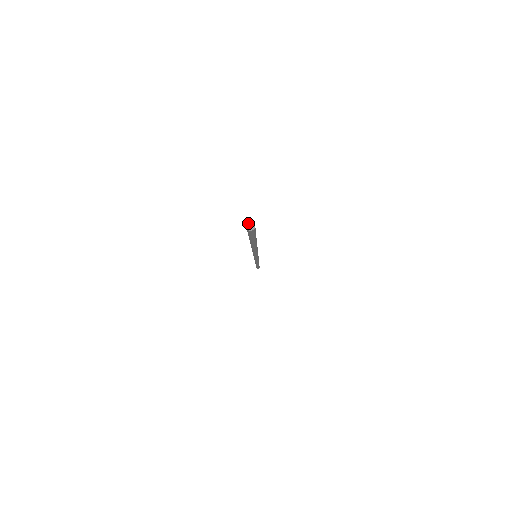
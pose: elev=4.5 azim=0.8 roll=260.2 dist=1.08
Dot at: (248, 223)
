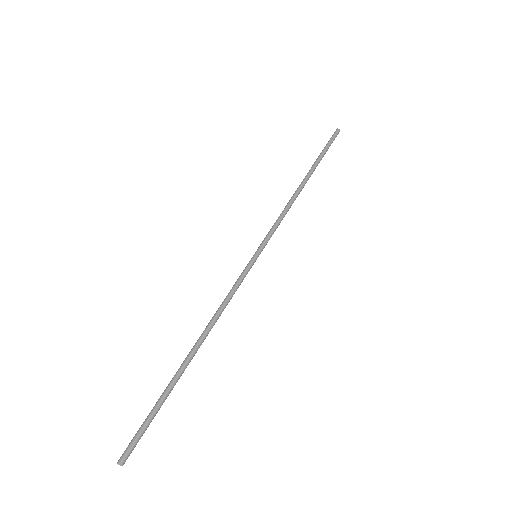
Dot at: occluded
